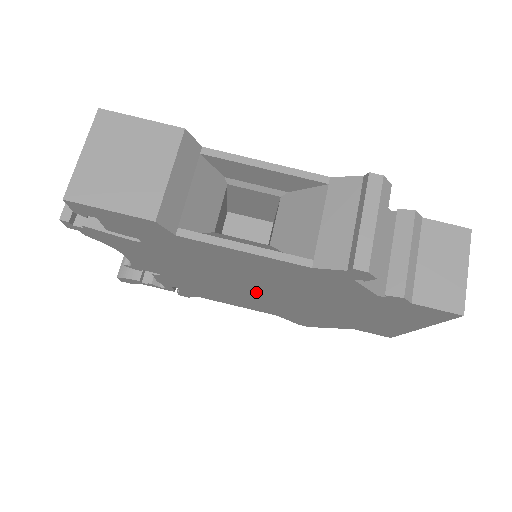
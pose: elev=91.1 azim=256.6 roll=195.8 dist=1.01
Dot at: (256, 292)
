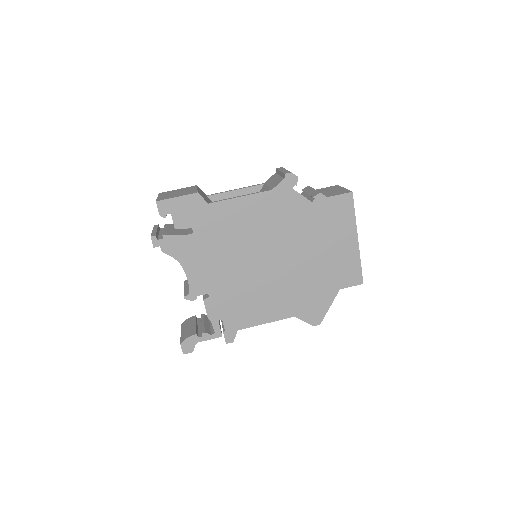
Dot at: (265, 267)
